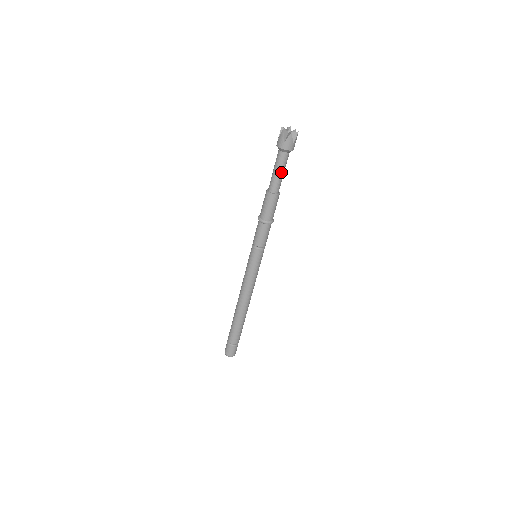
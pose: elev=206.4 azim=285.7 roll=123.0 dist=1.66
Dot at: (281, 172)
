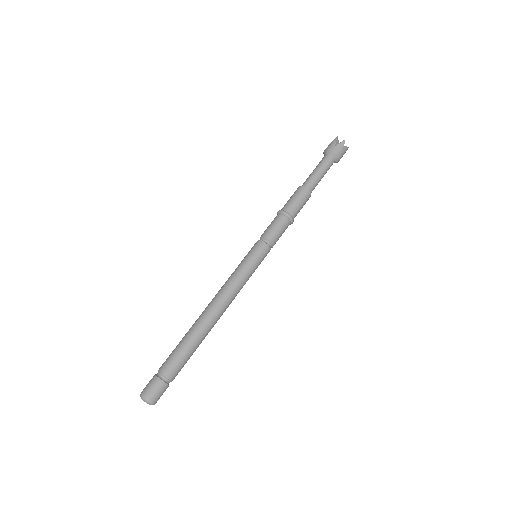
Dot at: (321, 173)
